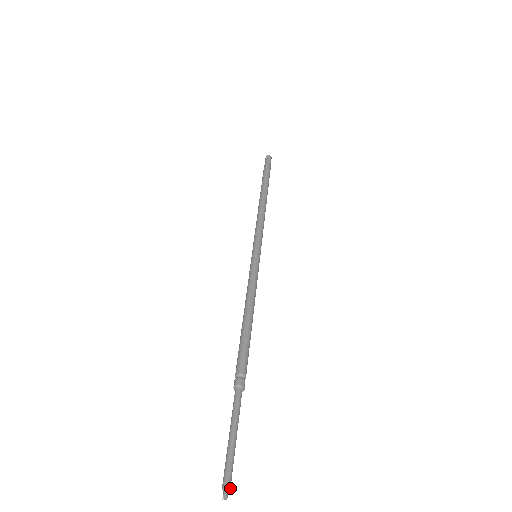
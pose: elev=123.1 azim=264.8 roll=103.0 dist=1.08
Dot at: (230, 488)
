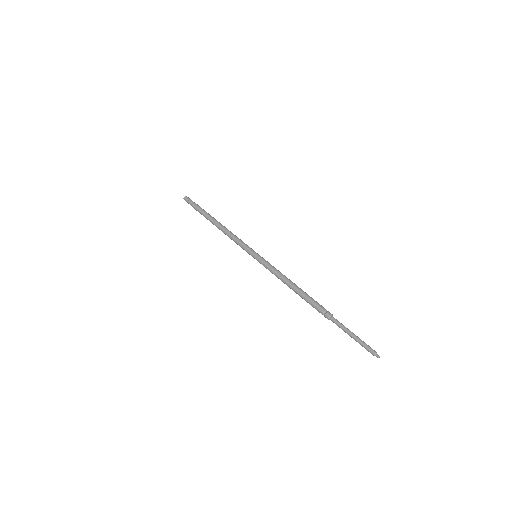
Dot at: (376, 352)
